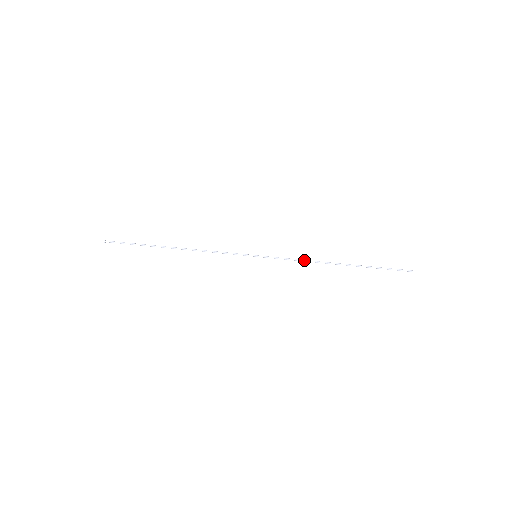
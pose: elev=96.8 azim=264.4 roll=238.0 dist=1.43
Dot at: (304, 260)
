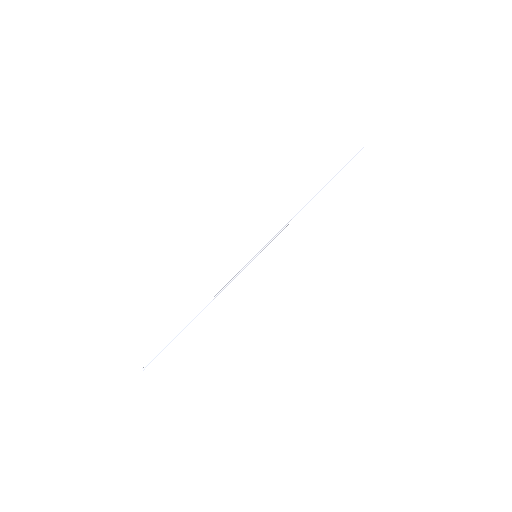
Dot at: occluded
